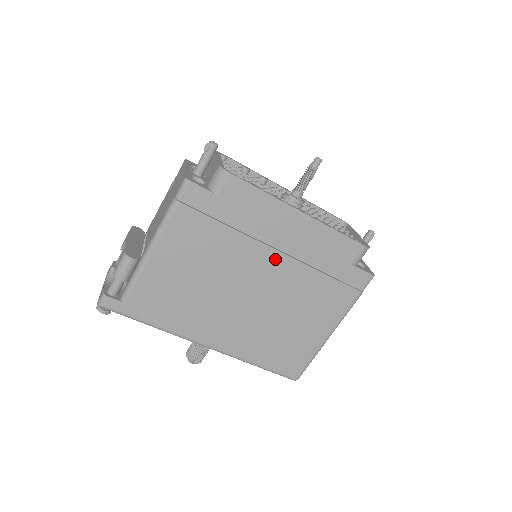
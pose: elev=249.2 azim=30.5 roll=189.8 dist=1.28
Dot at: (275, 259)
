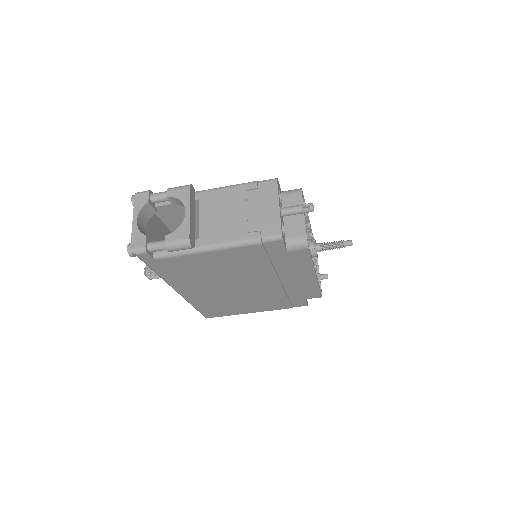
Dot at: (273, 283)
